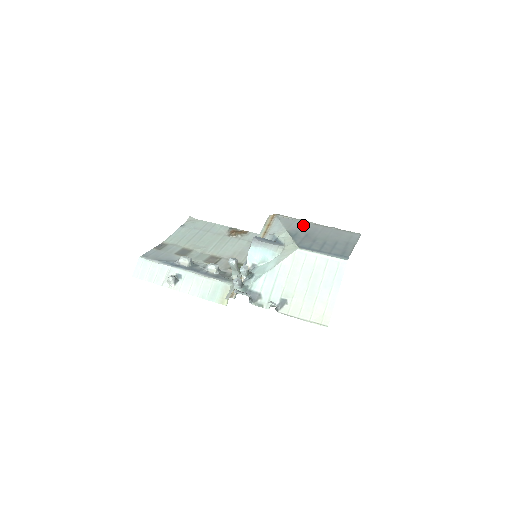
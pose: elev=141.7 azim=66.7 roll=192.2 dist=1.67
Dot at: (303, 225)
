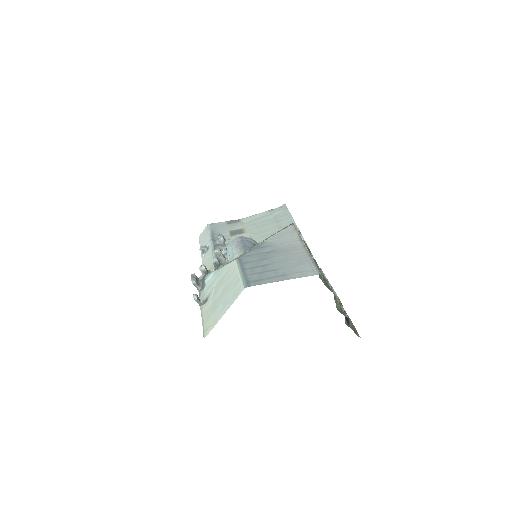
Dot at: (290, 242)
